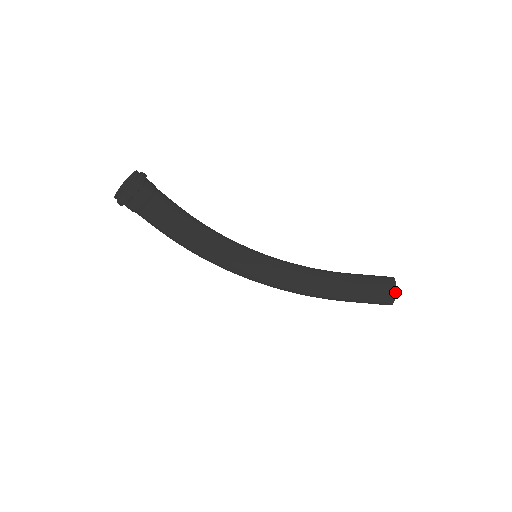
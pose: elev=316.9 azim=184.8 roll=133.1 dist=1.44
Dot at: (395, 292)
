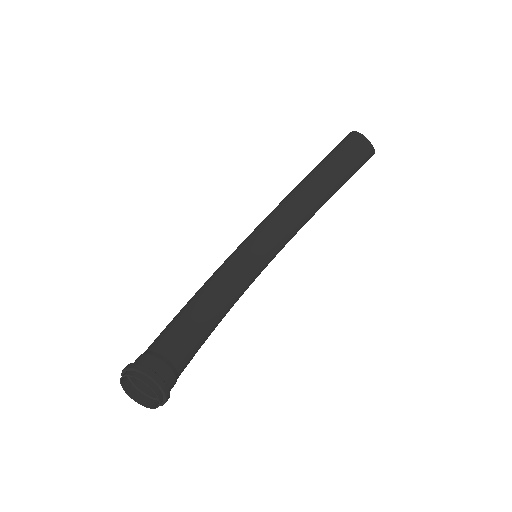
Dot at: (374, 150)
